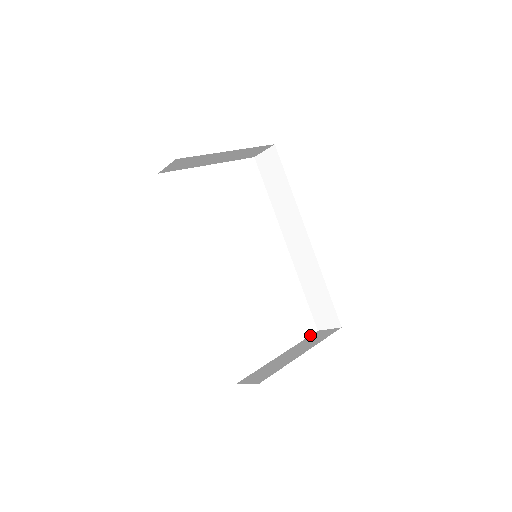
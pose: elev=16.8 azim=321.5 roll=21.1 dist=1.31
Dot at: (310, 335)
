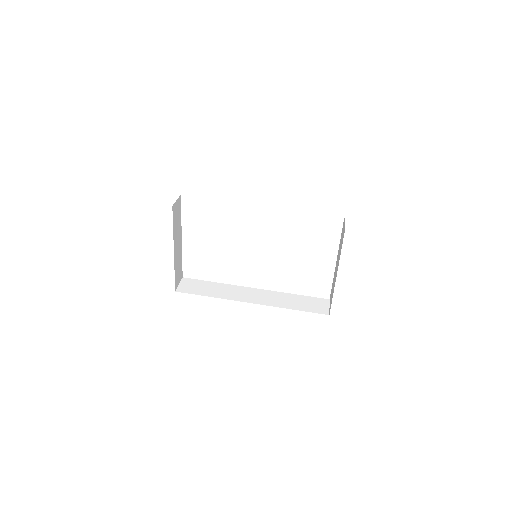
Dot at: occluded
